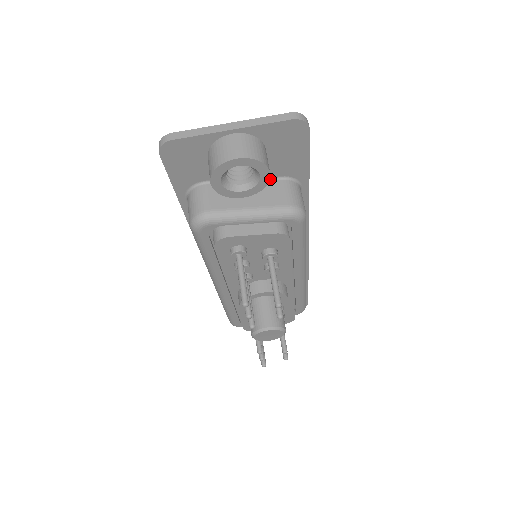
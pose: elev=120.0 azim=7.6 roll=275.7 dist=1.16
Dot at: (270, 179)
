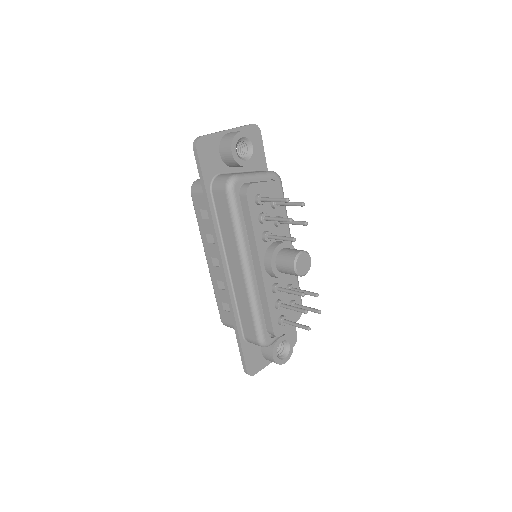
Dot at: occluded
